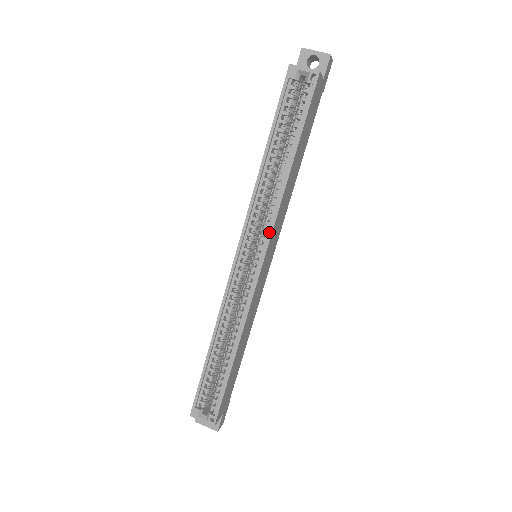
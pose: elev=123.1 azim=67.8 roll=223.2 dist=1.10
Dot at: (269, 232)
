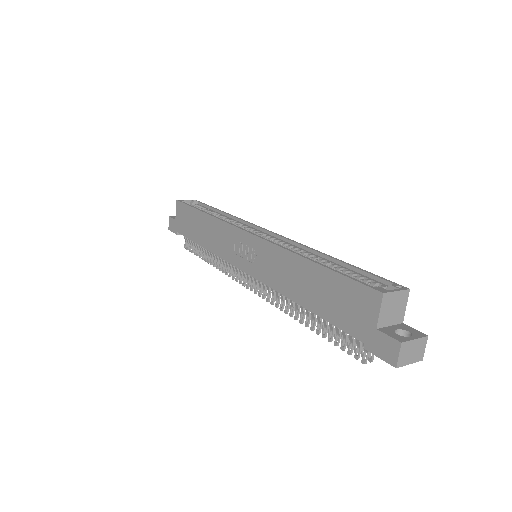
Dot at: (252, 224)
